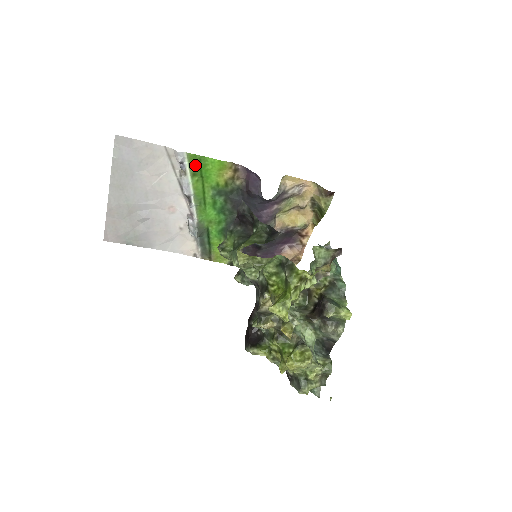
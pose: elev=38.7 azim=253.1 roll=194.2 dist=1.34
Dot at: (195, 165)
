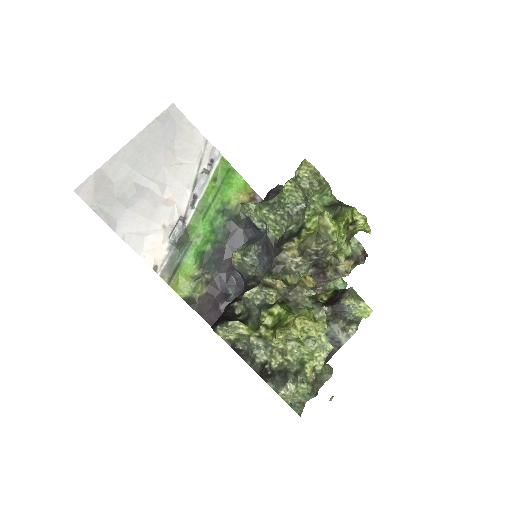
Dot at: (222, 171)
